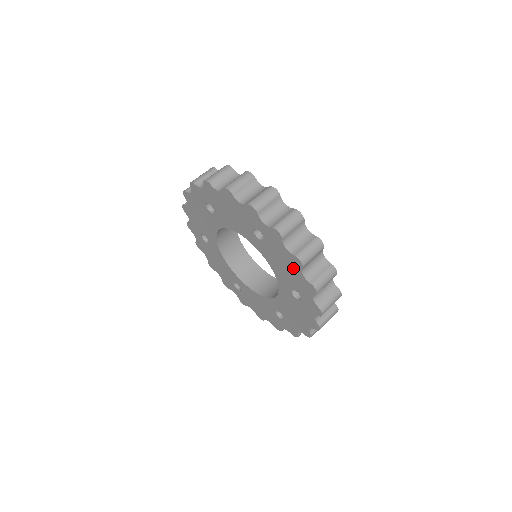
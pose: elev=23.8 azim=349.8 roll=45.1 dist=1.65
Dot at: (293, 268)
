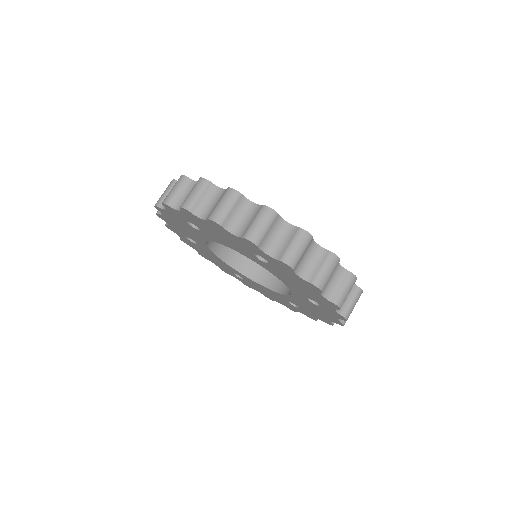
Dot at: (309, 289)
